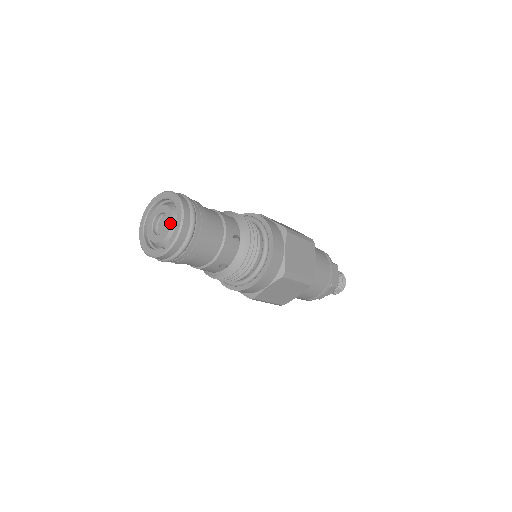
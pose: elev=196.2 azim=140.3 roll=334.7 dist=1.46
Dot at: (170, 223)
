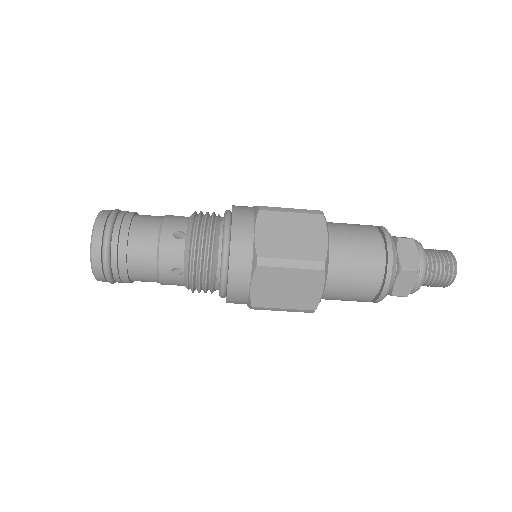
Dot at: occluded
